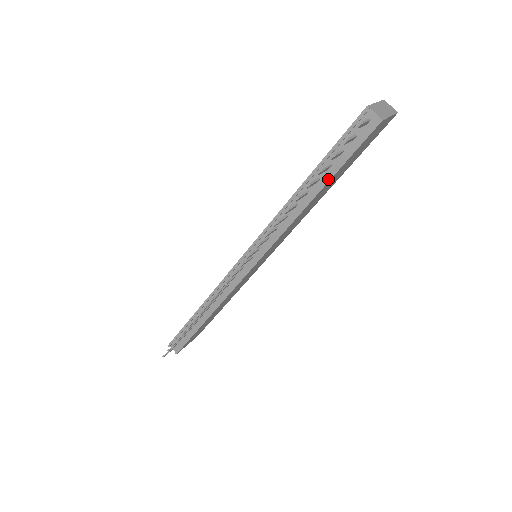
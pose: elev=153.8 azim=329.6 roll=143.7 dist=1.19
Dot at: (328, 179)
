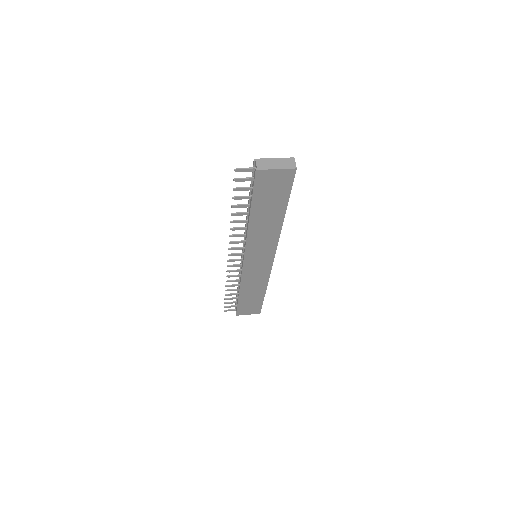
Dot at: (250, 205)
